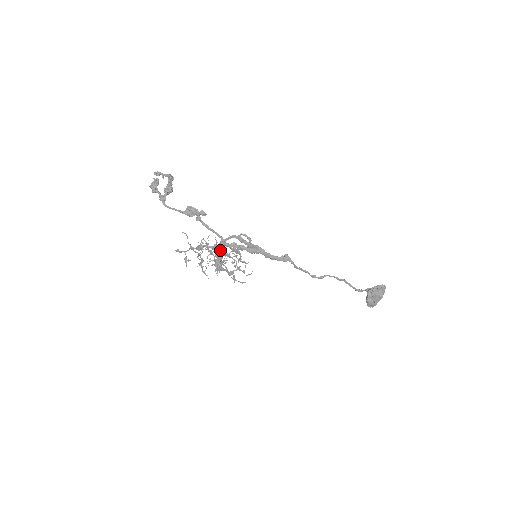
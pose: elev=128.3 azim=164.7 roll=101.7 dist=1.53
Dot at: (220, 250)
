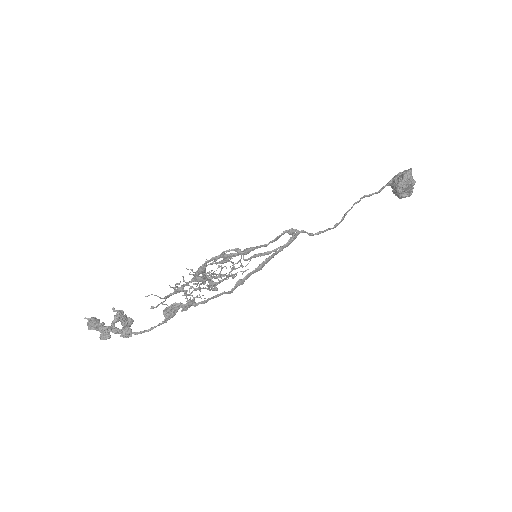
Dot at: (207, 279)
